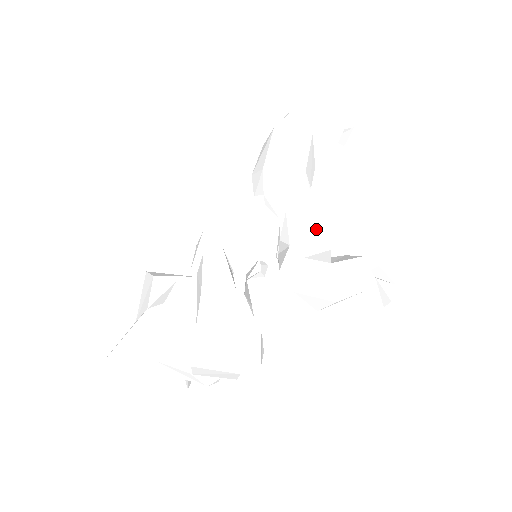
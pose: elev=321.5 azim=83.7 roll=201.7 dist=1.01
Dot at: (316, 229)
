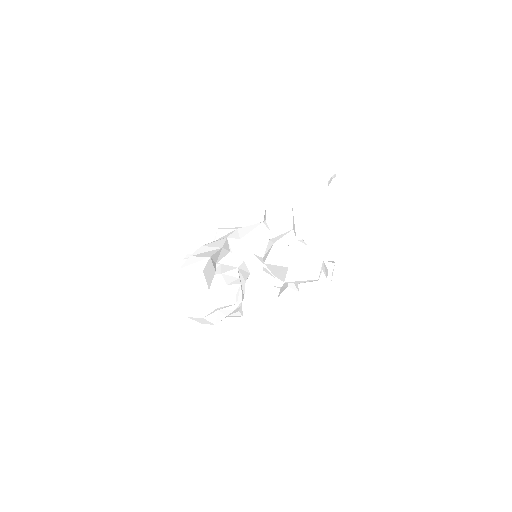
Dot at: (291, 234)
